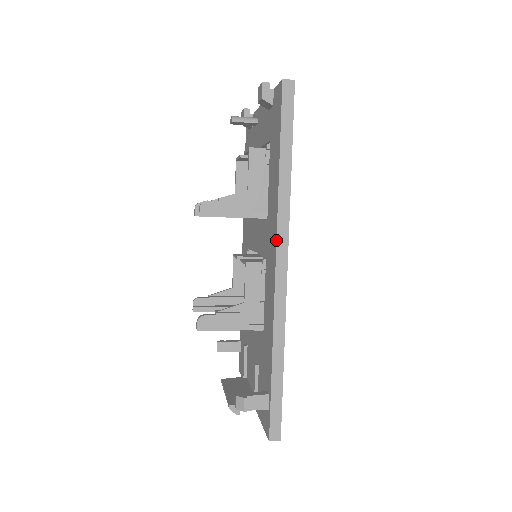
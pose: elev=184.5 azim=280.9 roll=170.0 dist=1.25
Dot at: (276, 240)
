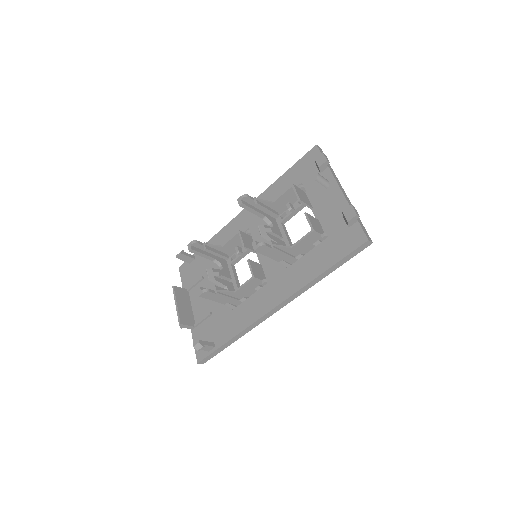
Dot at: (286, 300)
